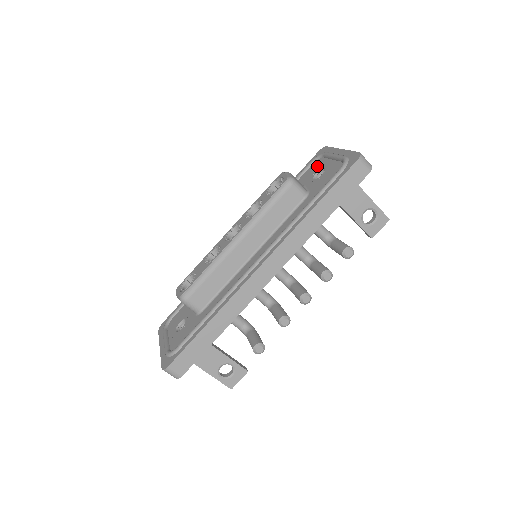
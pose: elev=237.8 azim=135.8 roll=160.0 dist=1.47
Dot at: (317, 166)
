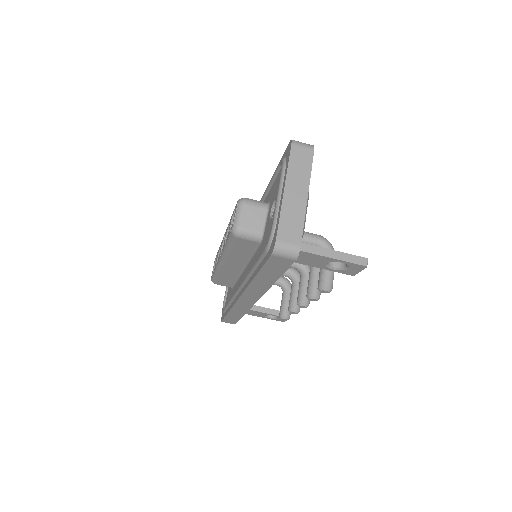
Dot at: (277, 185)
